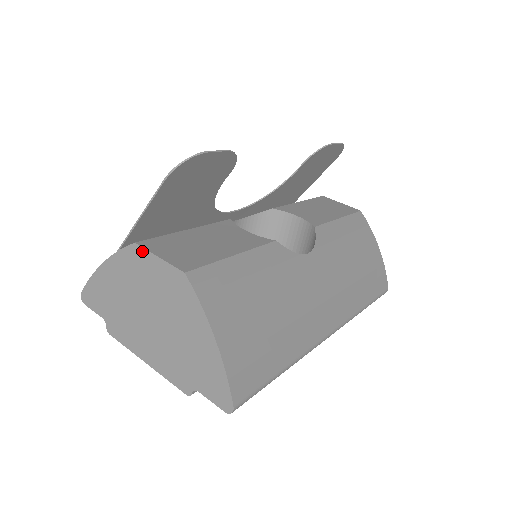
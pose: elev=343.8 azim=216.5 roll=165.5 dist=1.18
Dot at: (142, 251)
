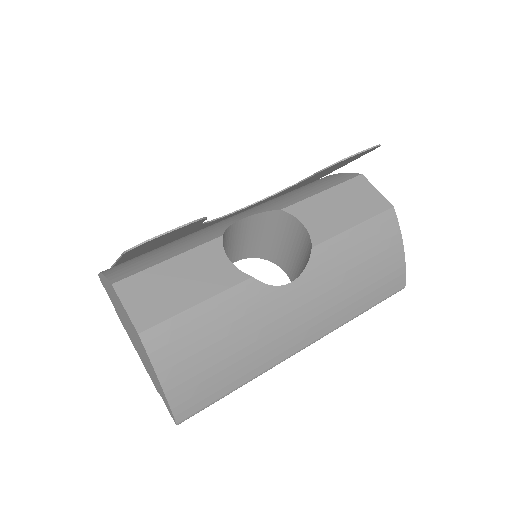
Dot at: (116, 294)
